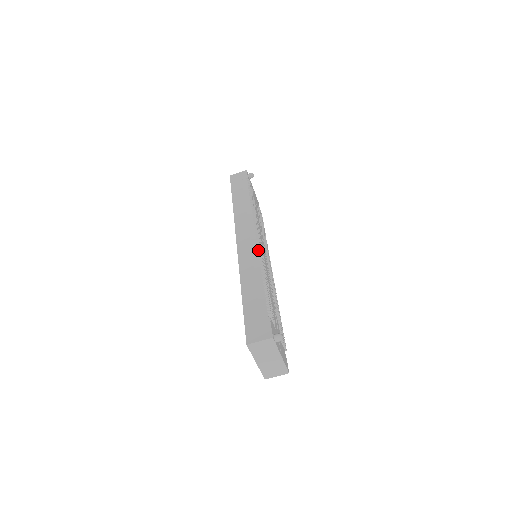
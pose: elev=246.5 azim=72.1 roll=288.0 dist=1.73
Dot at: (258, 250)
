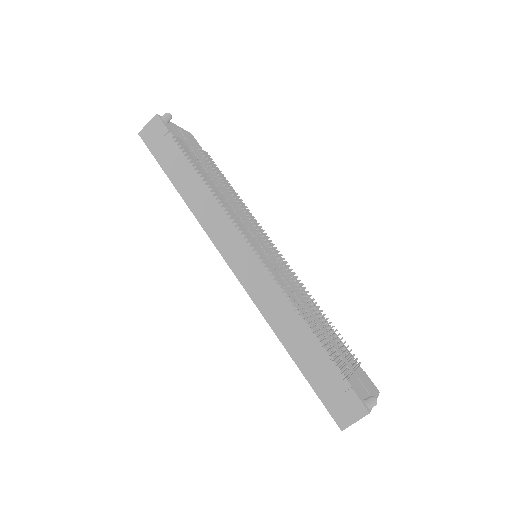
Dot at: (269, 275)
